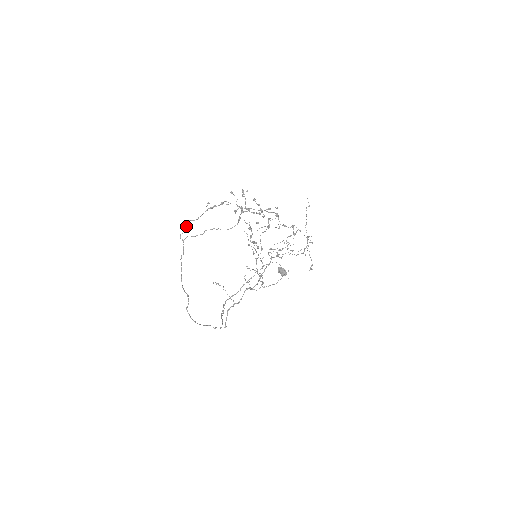
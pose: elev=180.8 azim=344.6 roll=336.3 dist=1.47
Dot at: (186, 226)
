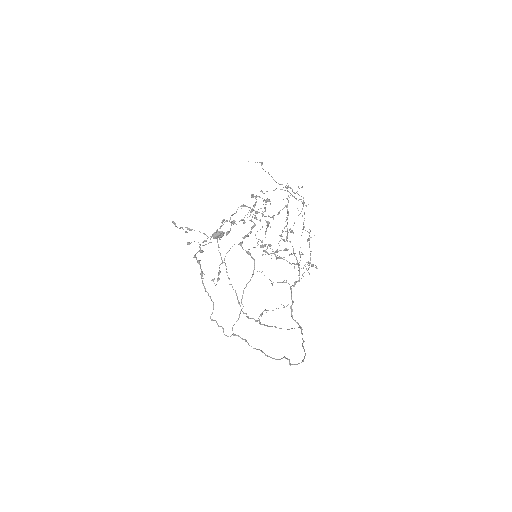
Dot at: occluded
